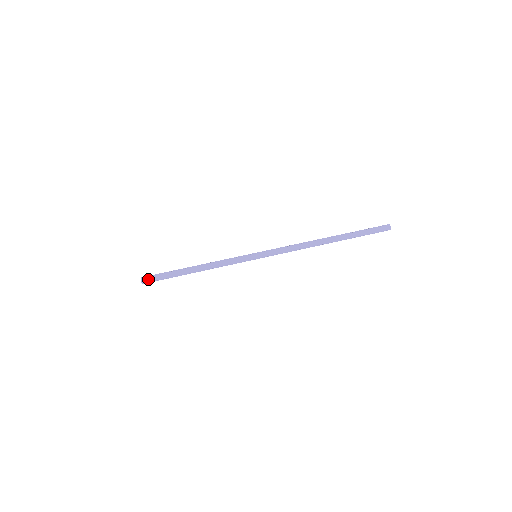
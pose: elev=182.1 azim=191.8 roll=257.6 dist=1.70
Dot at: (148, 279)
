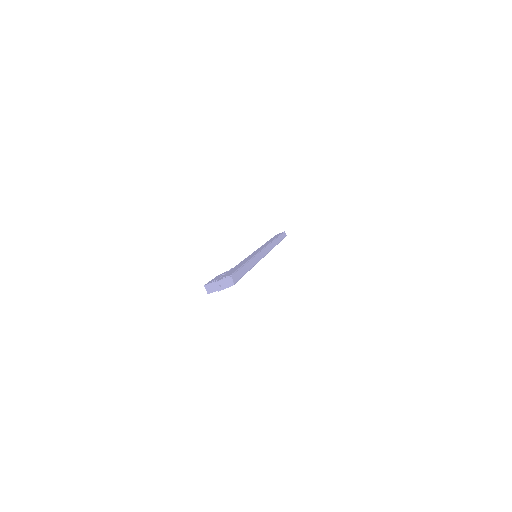
Dot at: (235, 278)
